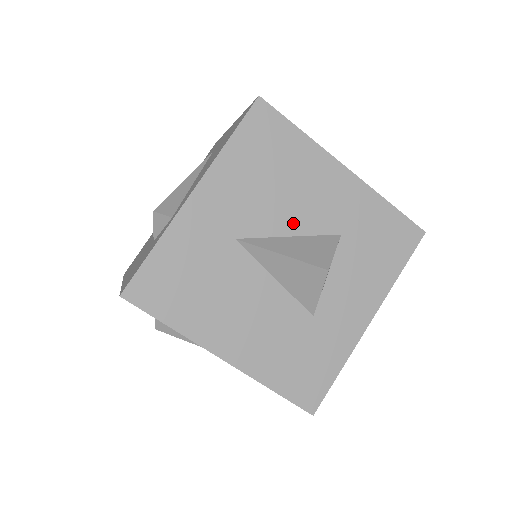
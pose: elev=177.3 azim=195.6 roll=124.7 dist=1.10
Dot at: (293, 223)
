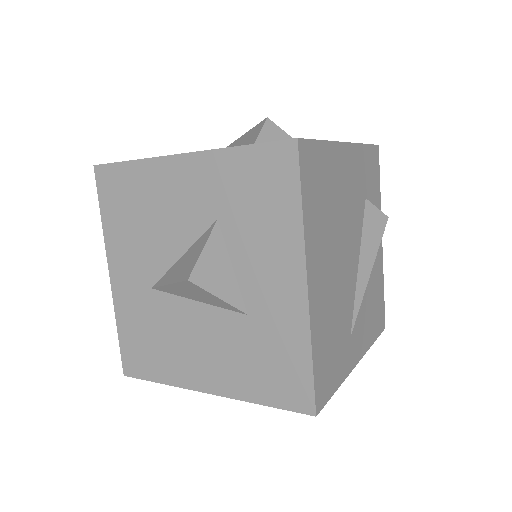
Dot at: (177, 243)
